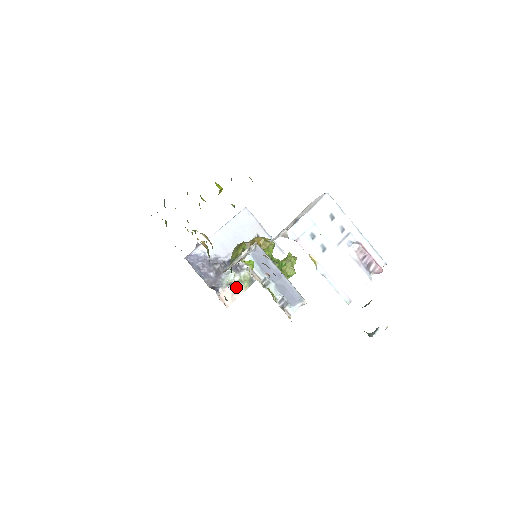
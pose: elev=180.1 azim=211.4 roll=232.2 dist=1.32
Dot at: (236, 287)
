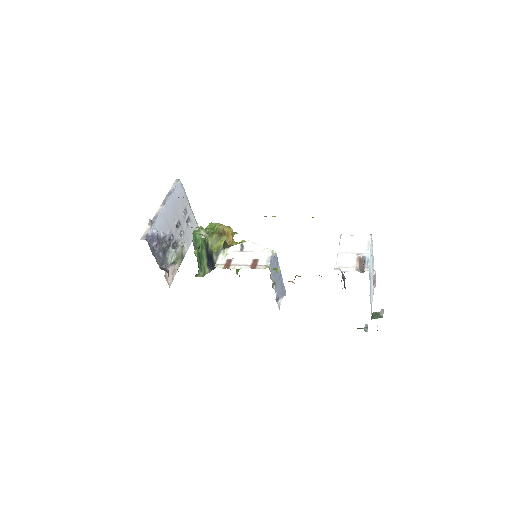
Dot at: (175, 265)
